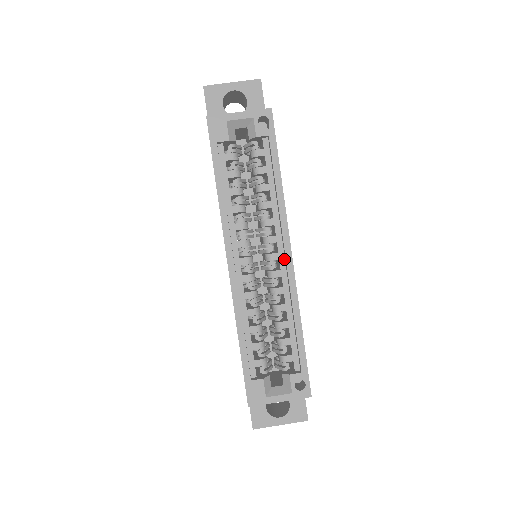
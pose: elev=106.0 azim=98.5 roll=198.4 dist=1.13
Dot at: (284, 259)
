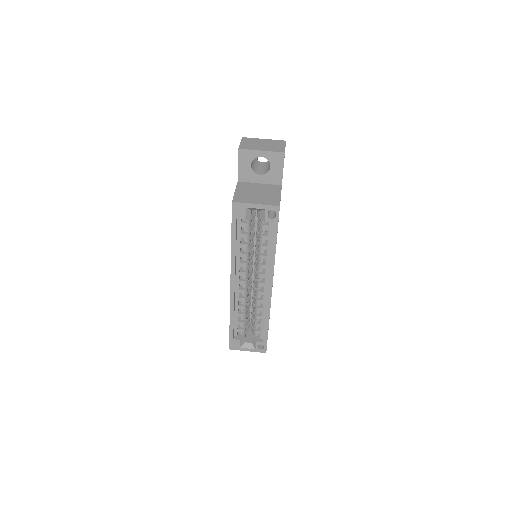
Dot at: (267, 287)
